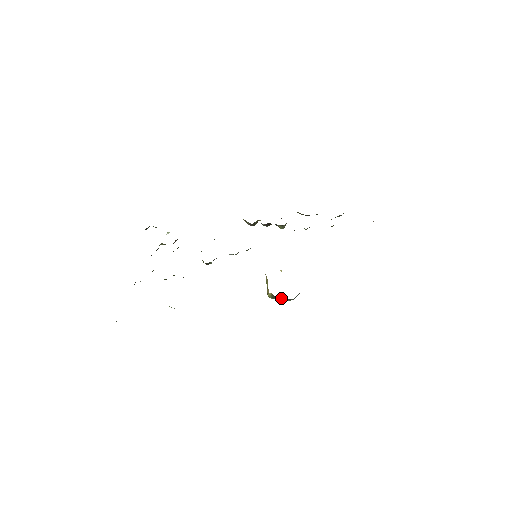
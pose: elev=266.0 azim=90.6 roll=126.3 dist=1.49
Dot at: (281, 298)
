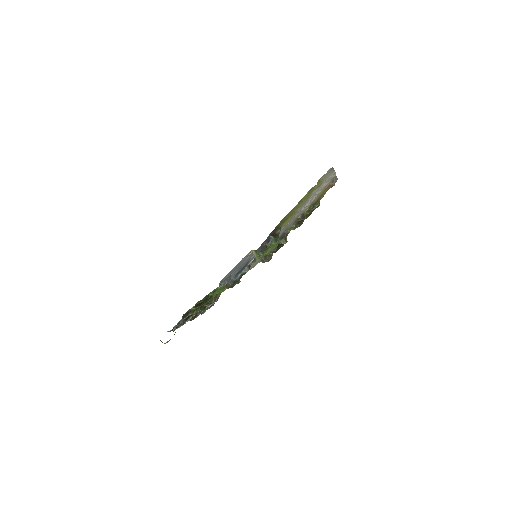
Dot at: (263, 250)
